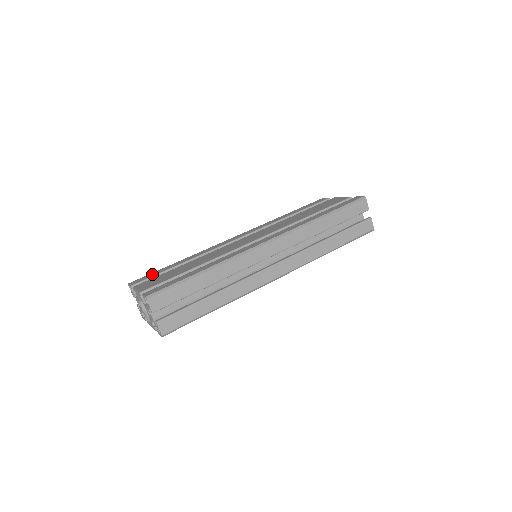
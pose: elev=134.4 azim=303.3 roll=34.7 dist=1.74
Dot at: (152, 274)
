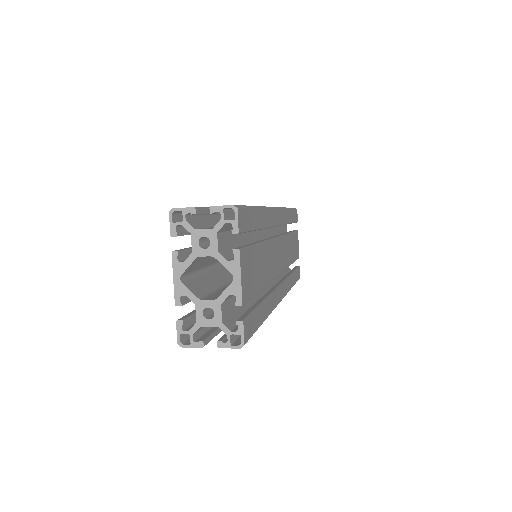
Dot at: occluded
